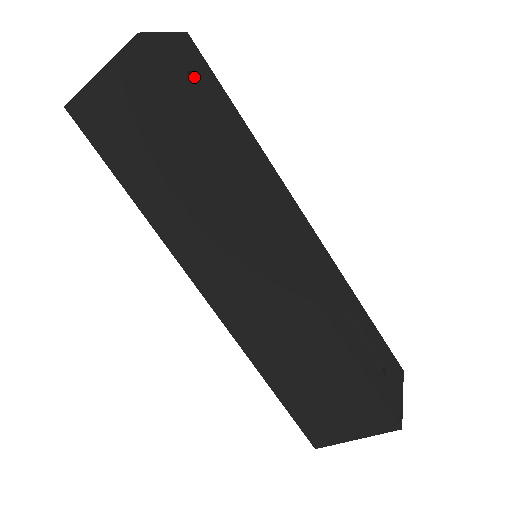
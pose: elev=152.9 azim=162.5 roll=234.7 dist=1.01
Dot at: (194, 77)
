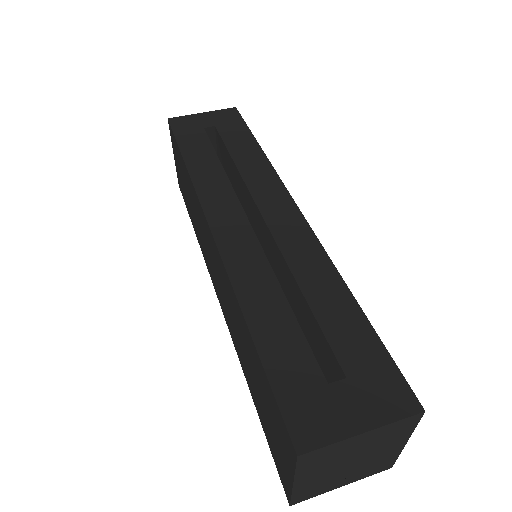
Dot at: (216, 130)
